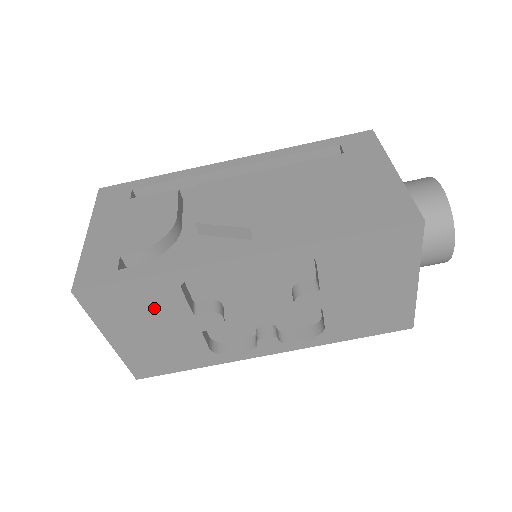
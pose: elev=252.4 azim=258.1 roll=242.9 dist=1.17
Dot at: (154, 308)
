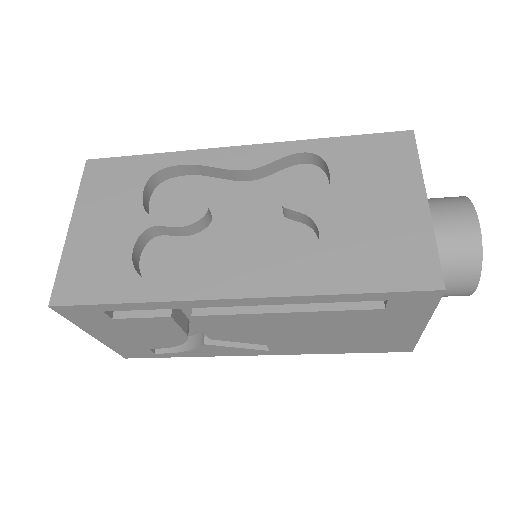
Dot at: occluded
